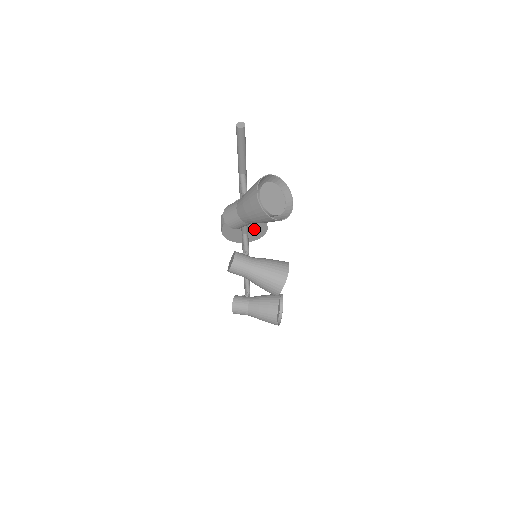
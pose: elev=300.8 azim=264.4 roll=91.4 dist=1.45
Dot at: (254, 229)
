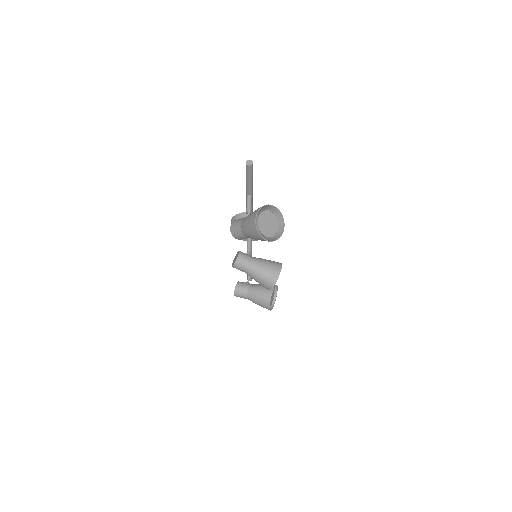
Dot at: occluded
